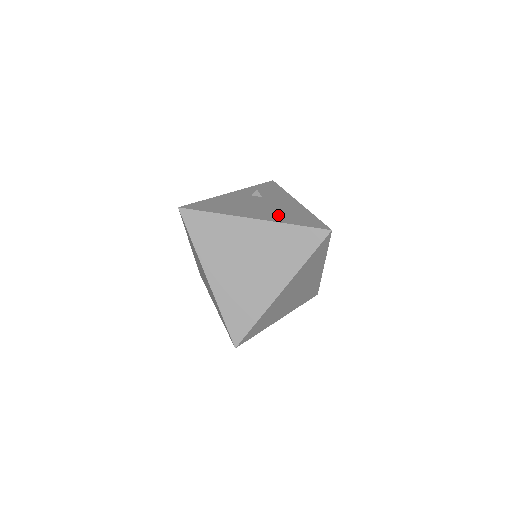
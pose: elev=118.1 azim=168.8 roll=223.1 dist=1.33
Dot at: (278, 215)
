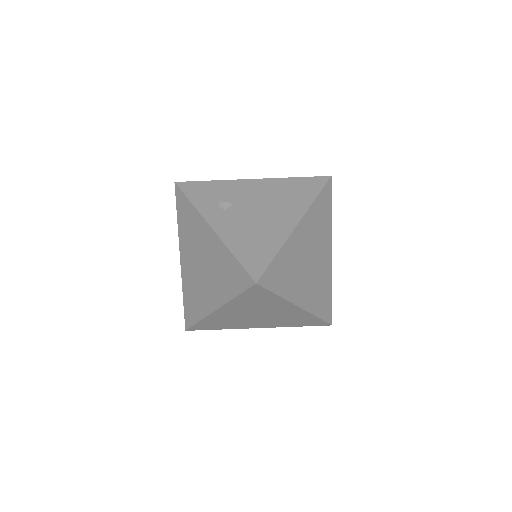
Dot at: (291, 203)
